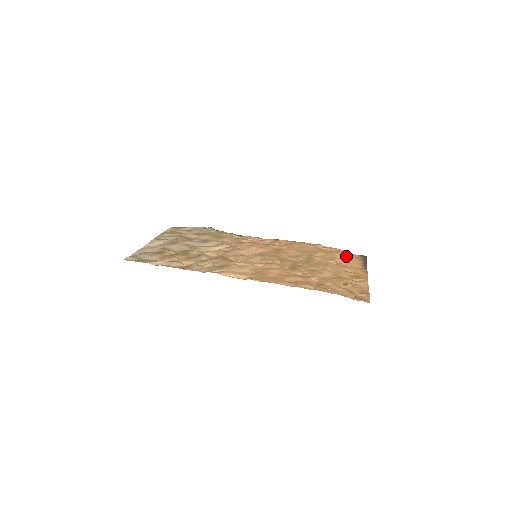
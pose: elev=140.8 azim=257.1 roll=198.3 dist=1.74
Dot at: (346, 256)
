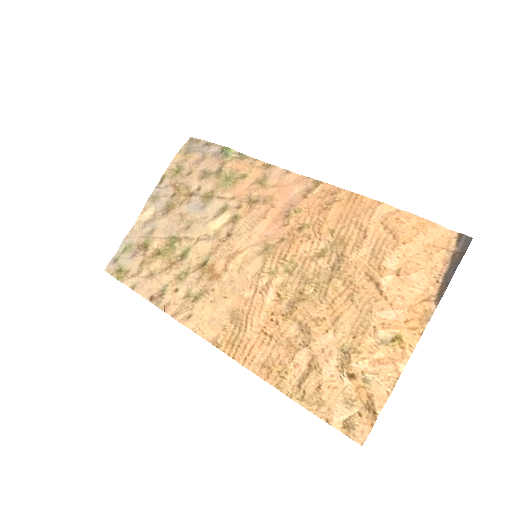
Dot at: (416, 251)
